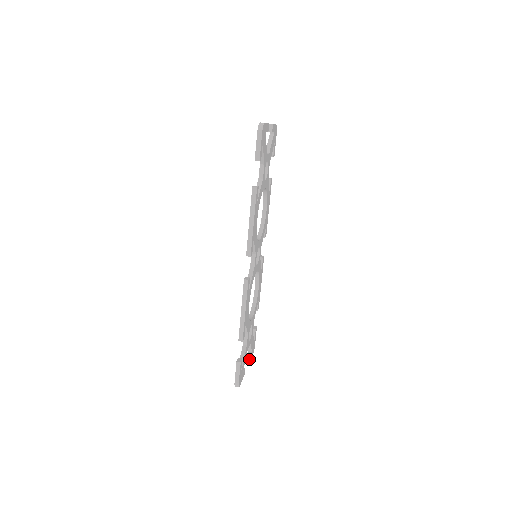
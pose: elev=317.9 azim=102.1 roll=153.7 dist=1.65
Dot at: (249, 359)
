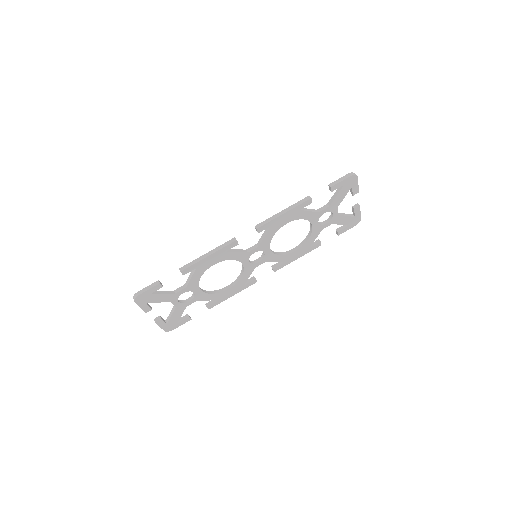
Dot at: (160, 319)
